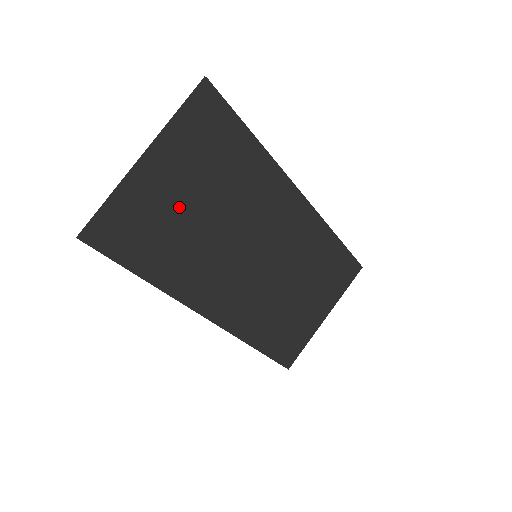
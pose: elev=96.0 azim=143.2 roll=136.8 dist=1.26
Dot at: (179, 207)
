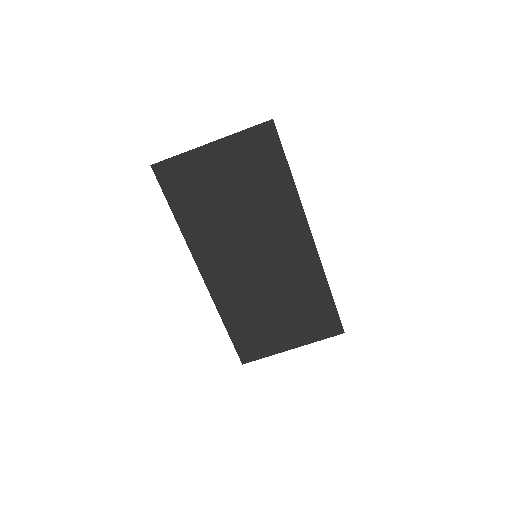
Dot at: (218, 186)
